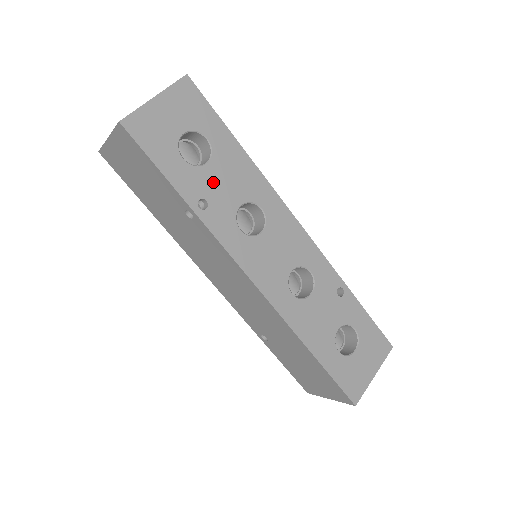
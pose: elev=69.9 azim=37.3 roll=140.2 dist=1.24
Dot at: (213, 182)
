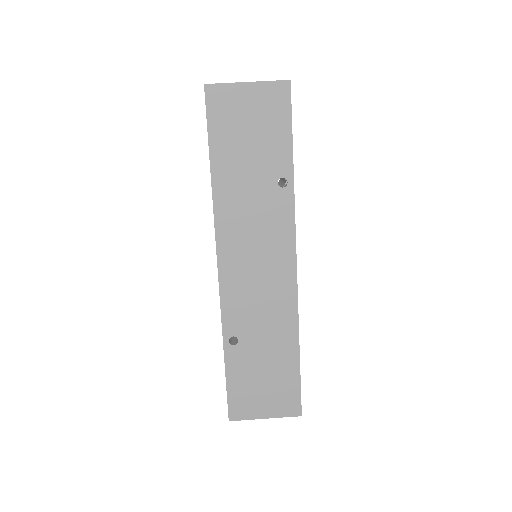
Dot at: occluded
